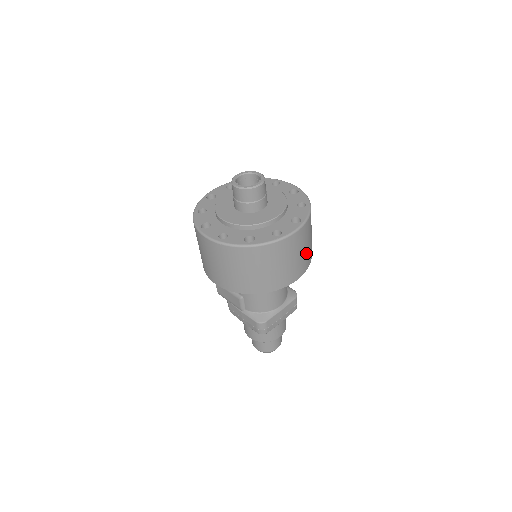
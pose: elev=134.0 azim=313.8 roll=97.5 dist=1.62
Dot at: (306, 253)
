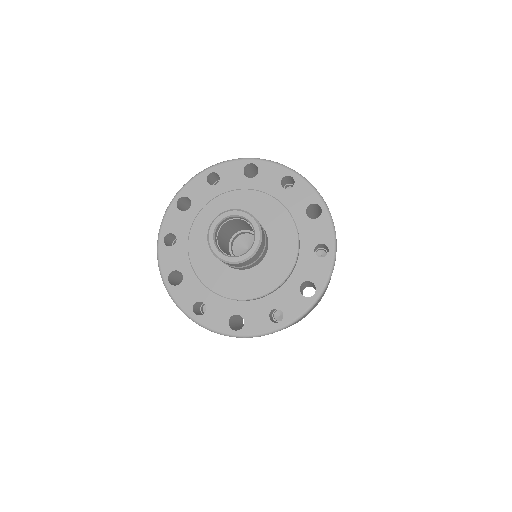
Dot at: occluded
